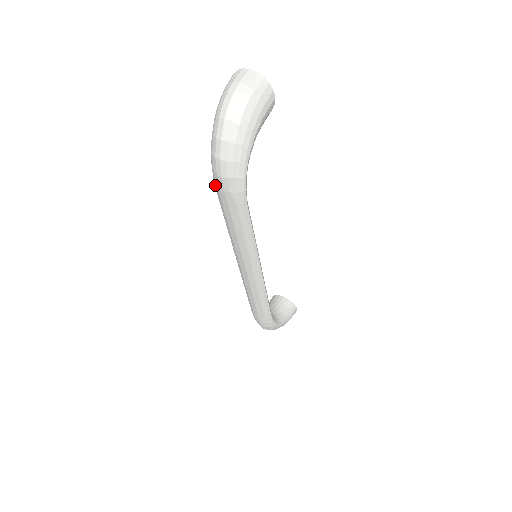
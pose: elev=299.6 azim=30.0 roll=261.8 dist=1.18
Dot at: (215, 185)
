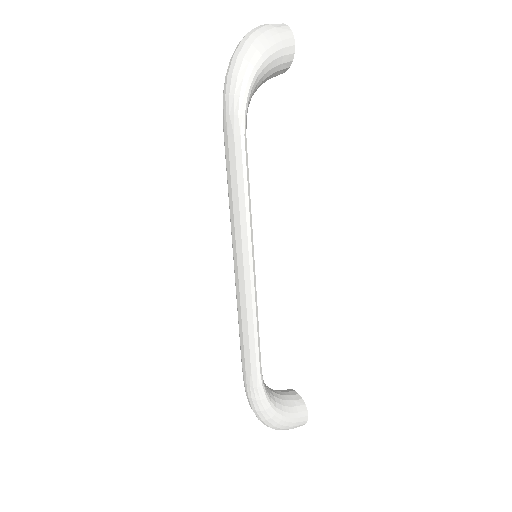
Dot at: (223, 119)
